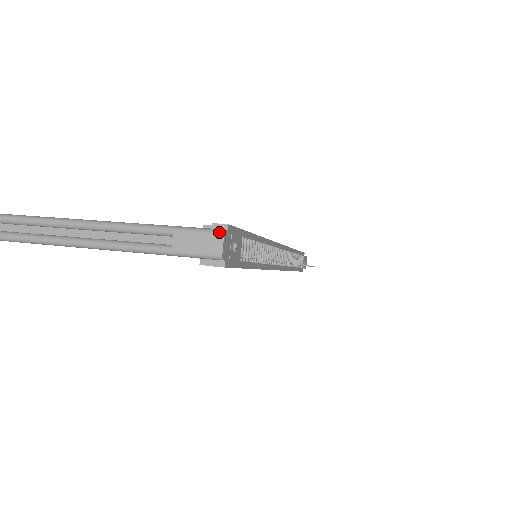
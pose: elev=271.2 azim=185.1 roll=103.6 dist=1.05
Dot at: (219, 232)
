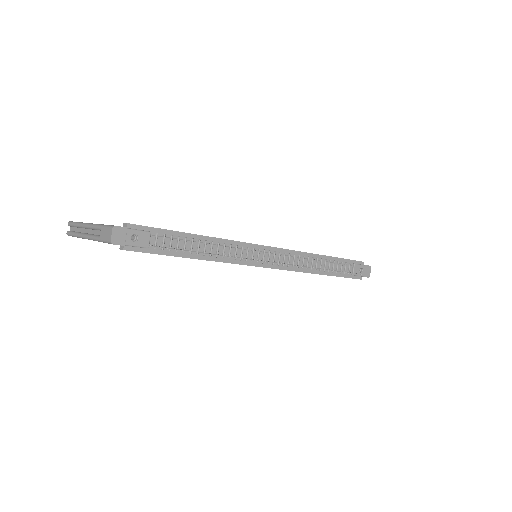
Dot at: (112, 227)
